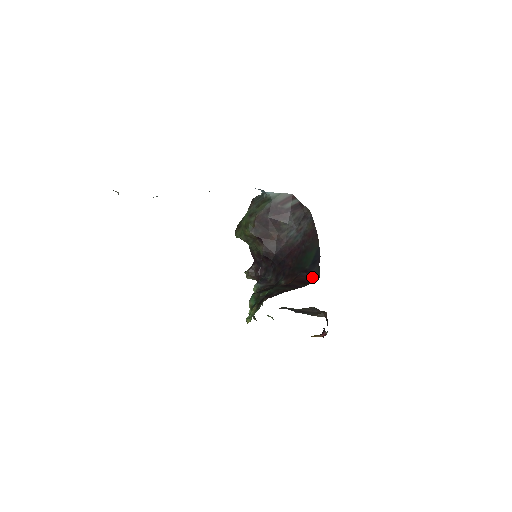
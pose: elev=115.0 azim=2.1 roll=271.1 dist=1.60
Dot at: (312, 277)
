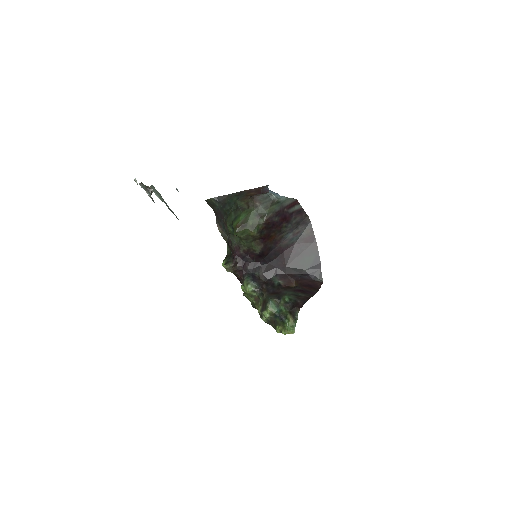
Dot at: (315, 281)
